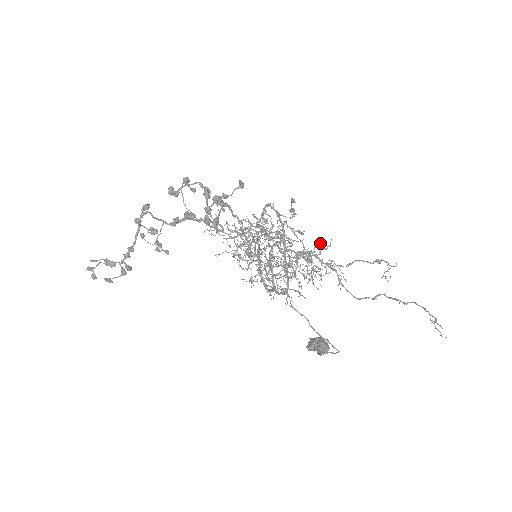
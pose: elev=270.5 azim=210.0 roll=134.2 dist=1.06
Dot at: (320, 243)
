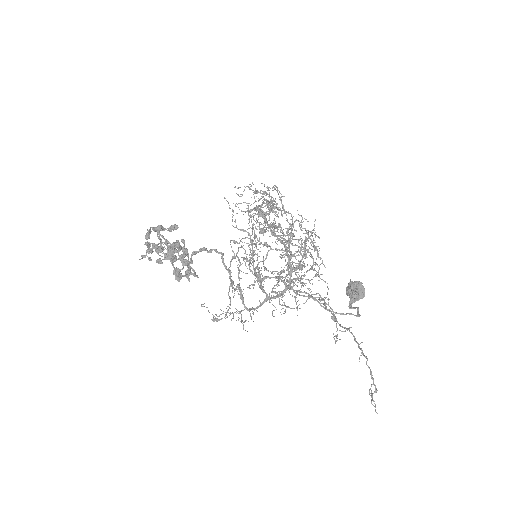
Dot at: (300, 265)
